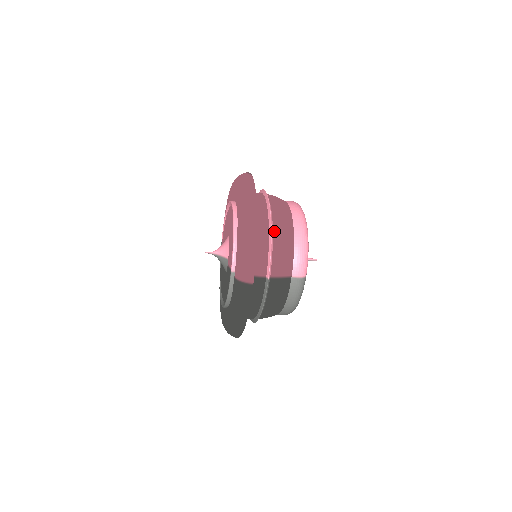
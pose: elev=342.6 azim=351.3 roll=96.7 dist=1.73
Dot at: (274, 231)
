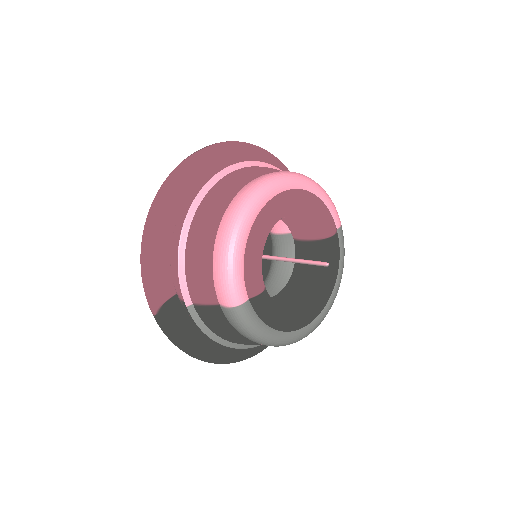
Dot at: (188, 240)
